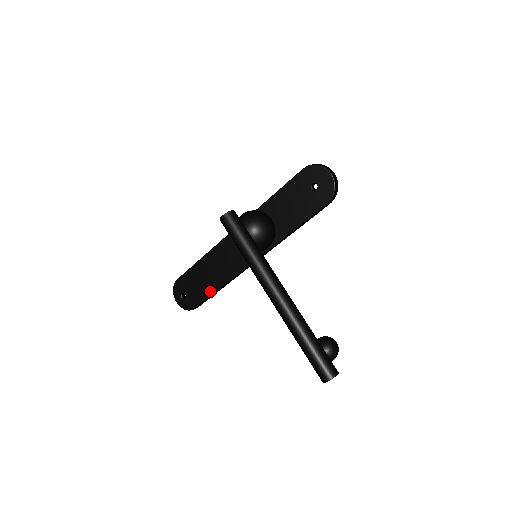
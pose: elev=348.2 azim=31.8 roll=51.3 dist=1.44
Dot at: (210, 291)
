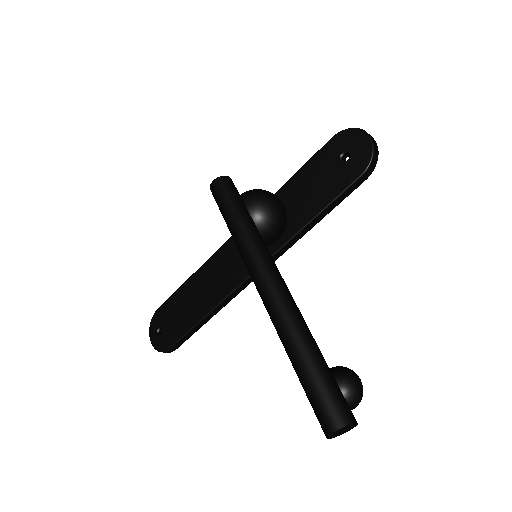
Dot at: (193, 321)
